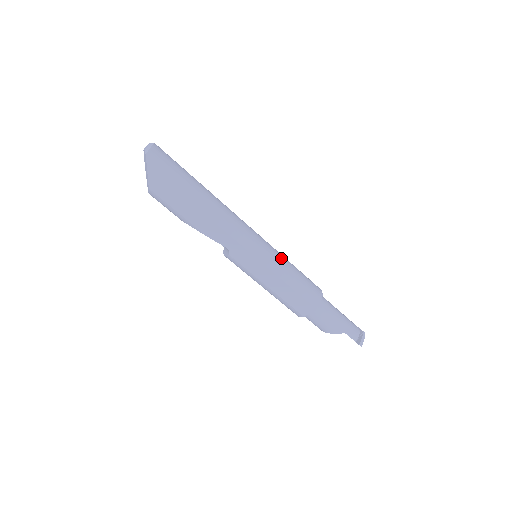
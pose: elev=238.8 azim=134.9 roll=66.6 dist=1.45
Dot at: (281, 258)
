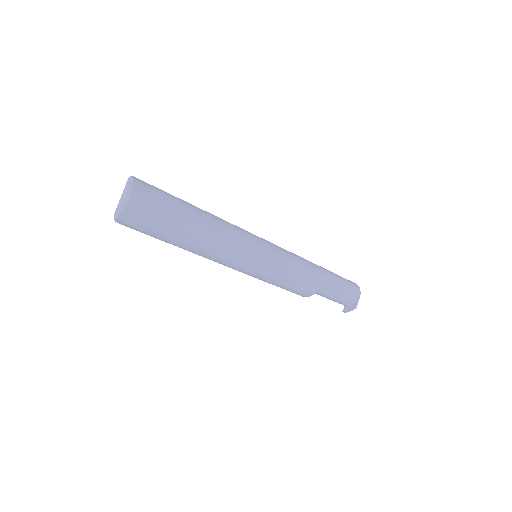
Dot at: (274, 275)
